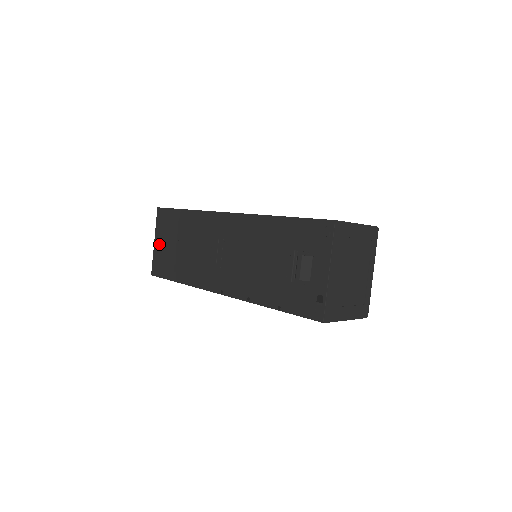
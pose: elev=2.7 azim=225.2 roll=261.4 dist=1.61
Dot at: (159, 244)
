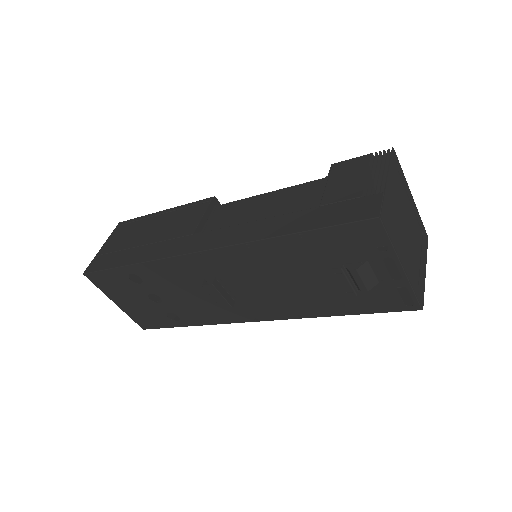
Dot at: (124, 304)
